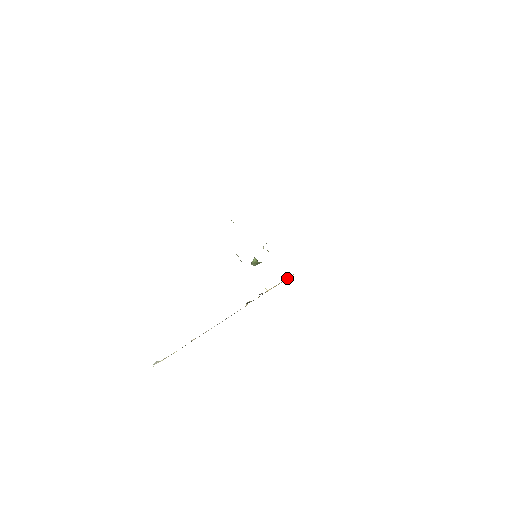
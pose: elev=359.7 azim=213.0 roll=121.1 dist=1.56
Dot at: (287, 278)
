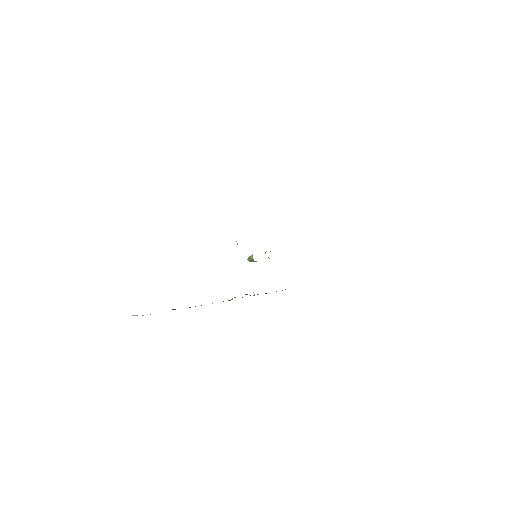
Dot at: occluded
